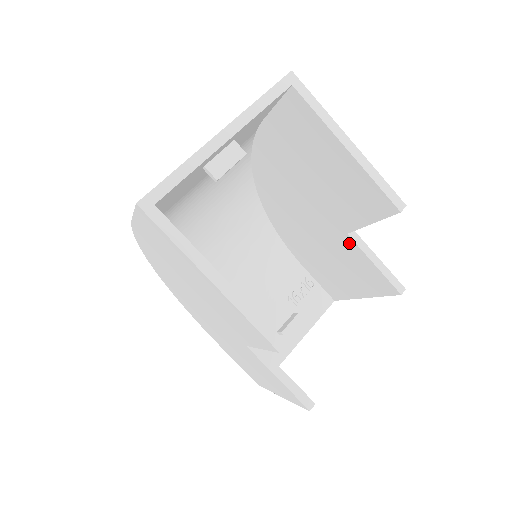
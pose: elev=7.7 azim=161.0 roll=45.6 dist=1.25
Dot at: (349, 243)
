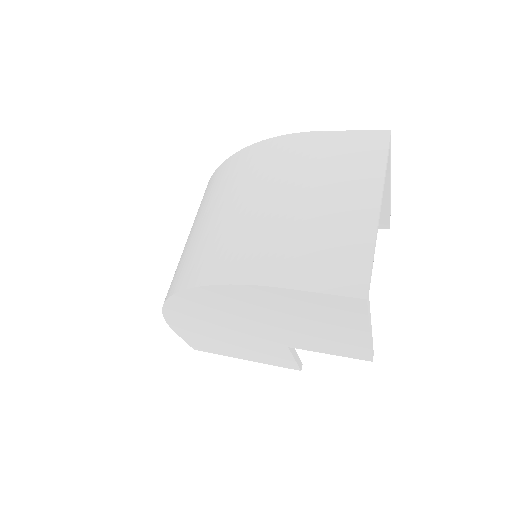
Dot at: occluded
